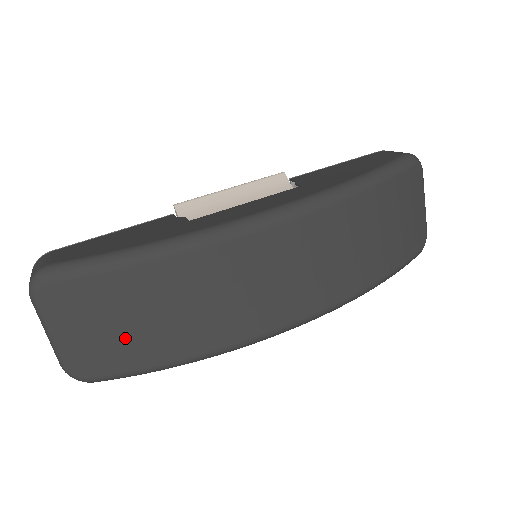
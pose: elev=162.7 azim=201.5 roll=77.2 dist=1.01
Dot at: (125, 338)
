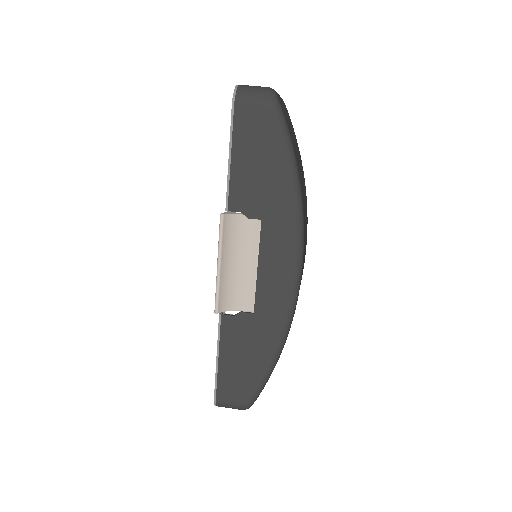
Dot at: occluded
